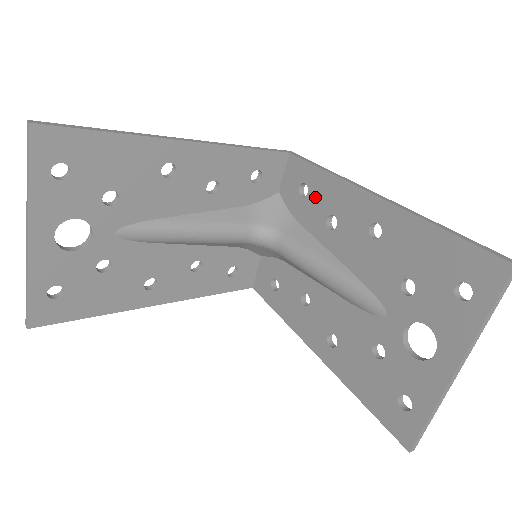
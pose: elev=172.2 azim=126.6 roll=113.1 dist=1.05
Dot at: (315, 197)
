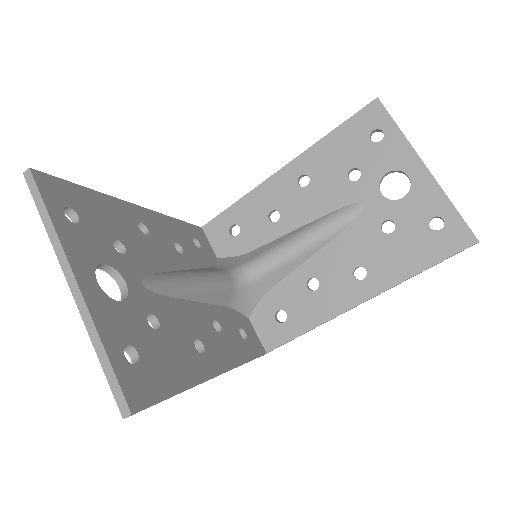
Dot at: (247, 221)
